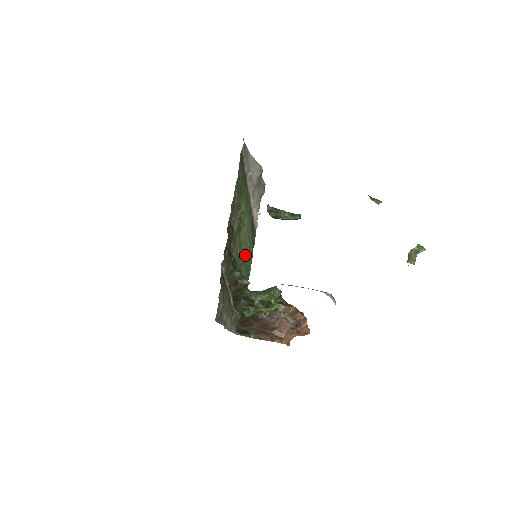
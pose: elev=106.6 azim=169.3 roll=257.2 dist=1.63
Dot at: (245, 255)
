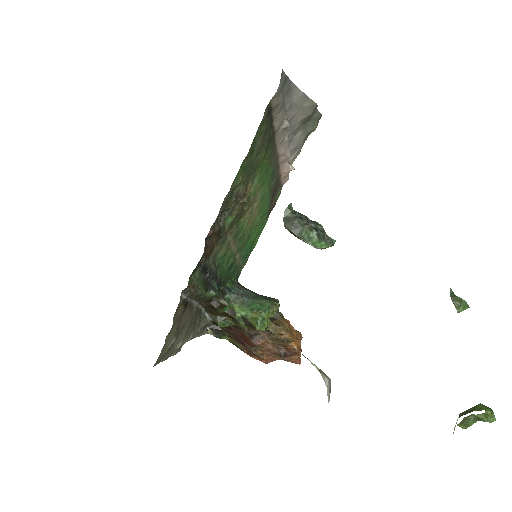
Dot at: (247, 236)
